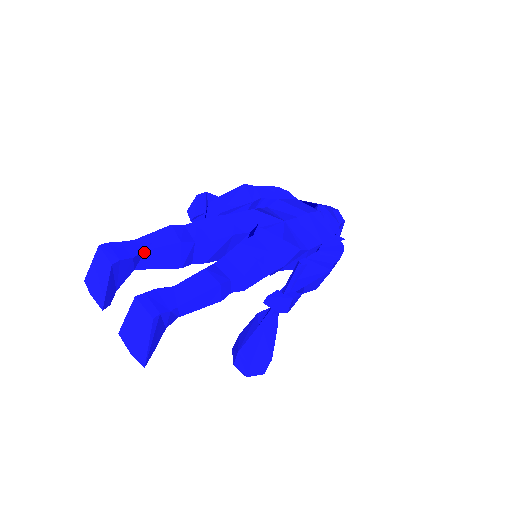
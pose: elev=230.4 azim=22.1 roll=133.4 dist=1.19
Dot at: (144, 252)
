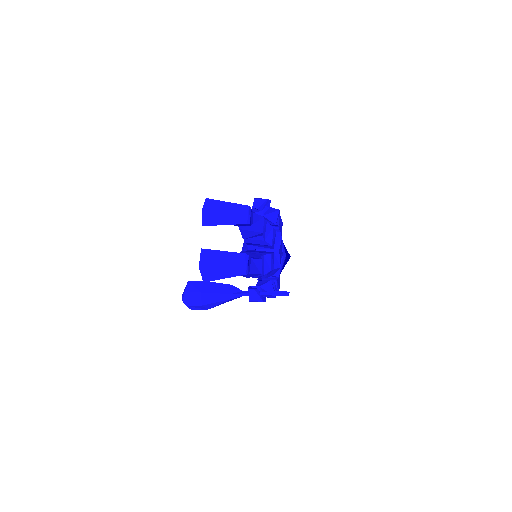
Dot at: (252, 224)
